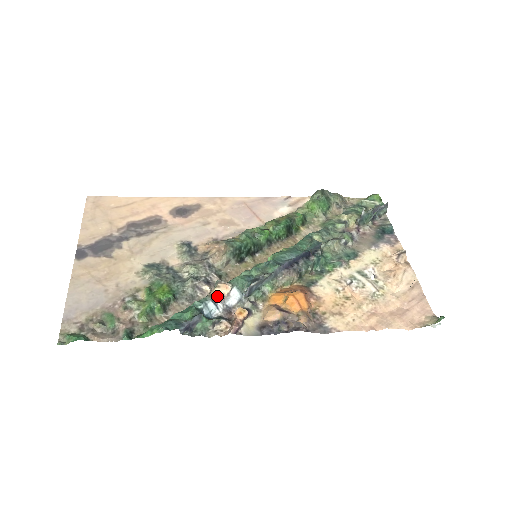
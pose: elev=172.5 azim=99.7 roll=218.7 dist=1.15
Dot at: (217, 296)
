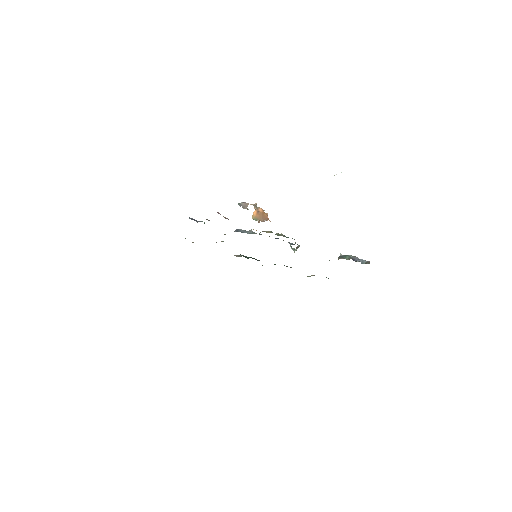
Dot at: occluded
